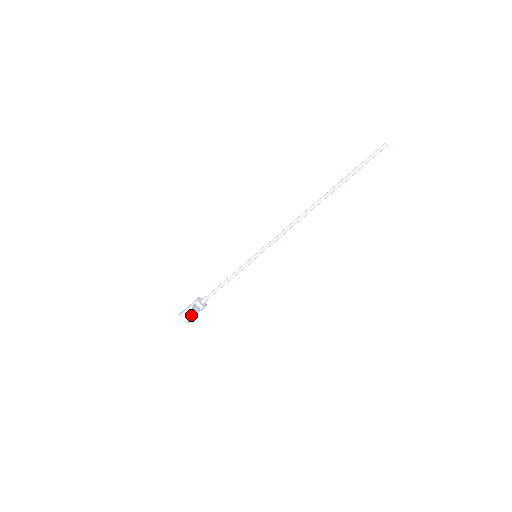
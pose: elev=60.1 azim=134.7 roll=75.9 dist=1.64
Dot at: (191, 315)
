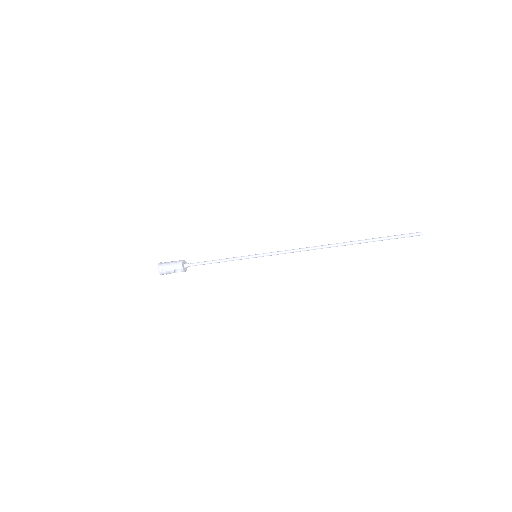
Dot at: occluded
